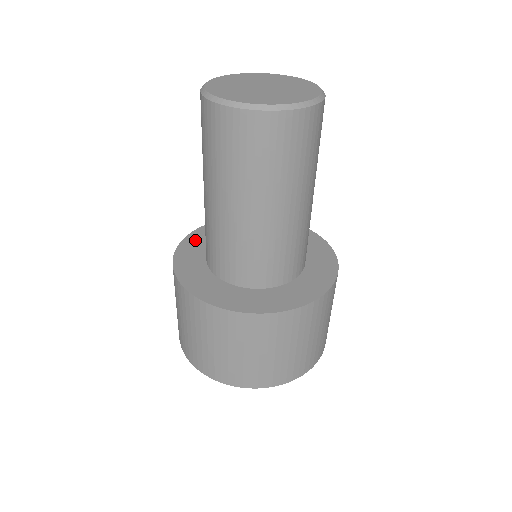
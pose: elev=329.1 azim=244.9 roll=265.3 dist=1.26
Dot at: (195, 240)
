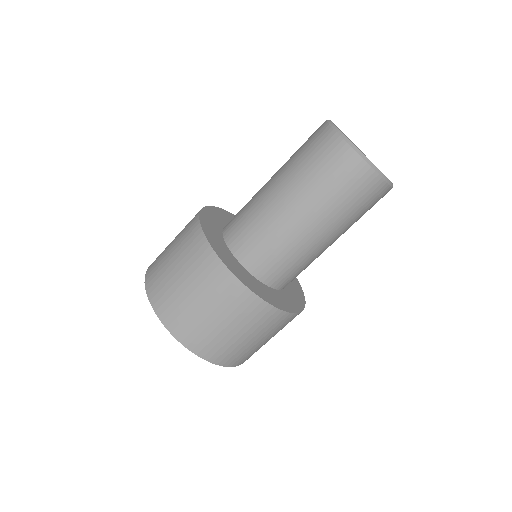
Dot at: (210, 216)
